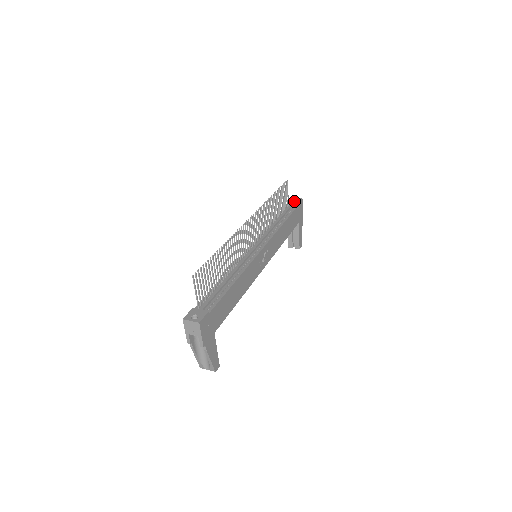
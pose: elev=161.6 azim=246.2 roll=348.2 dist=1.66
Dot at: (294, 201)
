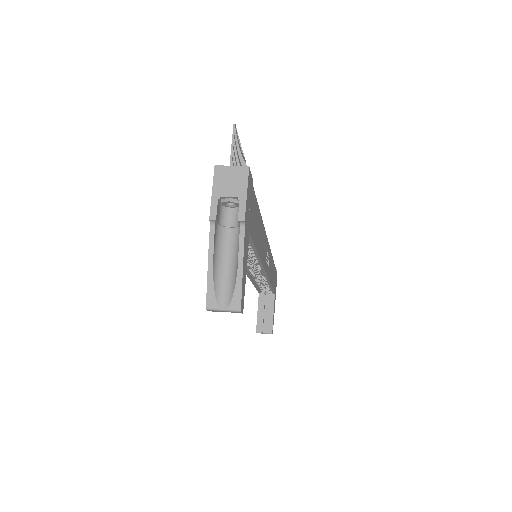
Dot at: occluded
